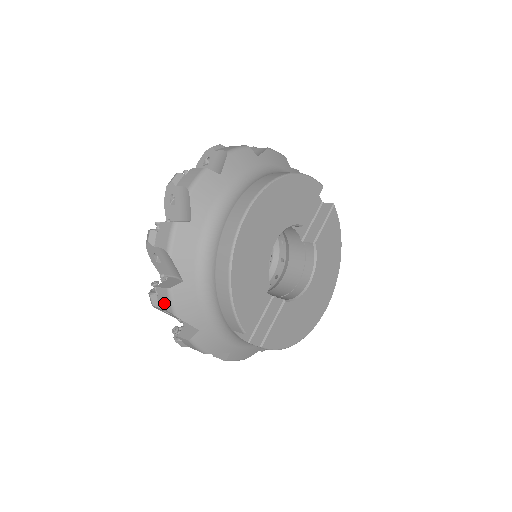
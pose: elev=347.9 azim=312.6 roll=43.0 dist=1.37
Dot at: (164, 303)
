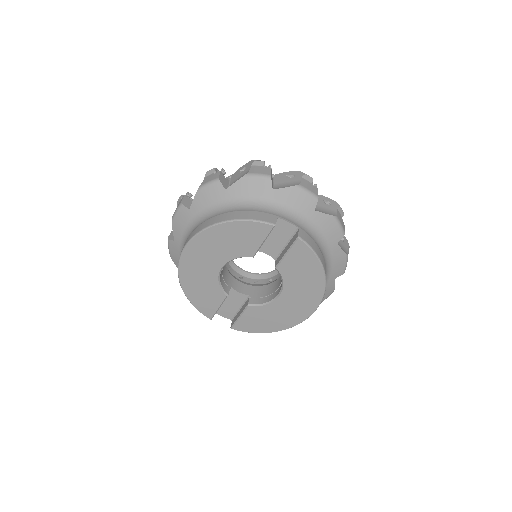
Dot at: occluded
